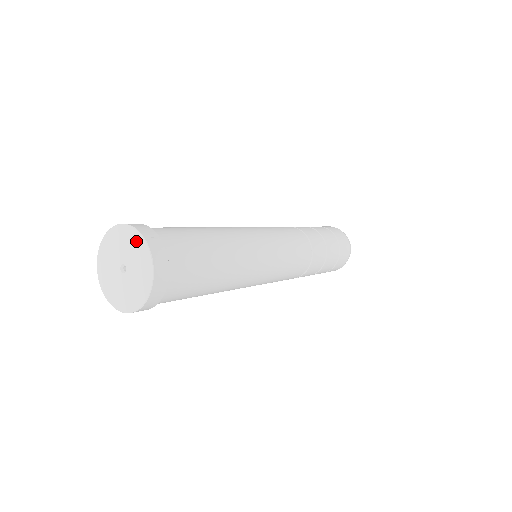
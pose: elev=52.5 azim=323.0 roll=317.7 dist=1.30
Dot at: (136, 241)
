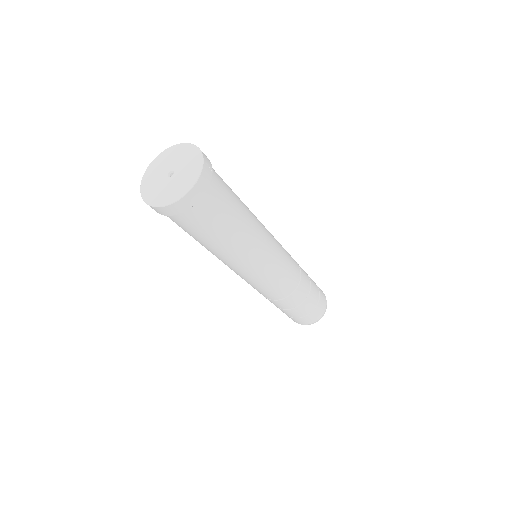
Dot at: (196, 159)
